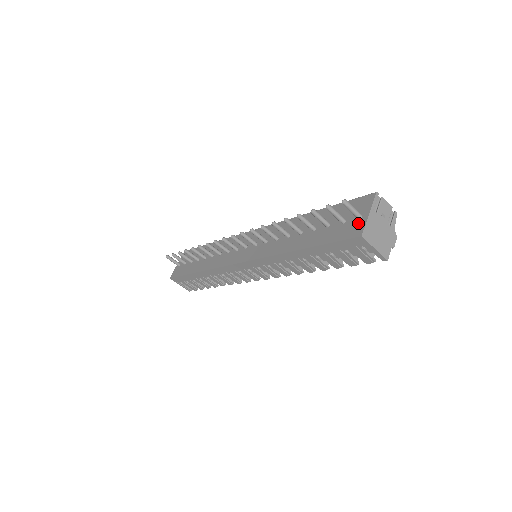
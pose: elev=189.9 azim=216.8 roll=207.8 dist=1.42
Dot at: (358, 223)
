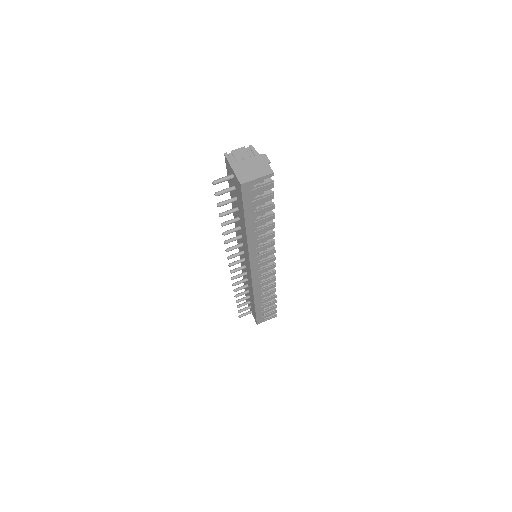
Dot at: (235, 180)
